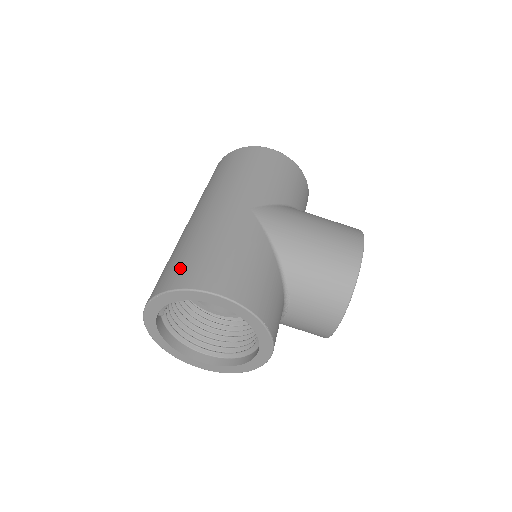
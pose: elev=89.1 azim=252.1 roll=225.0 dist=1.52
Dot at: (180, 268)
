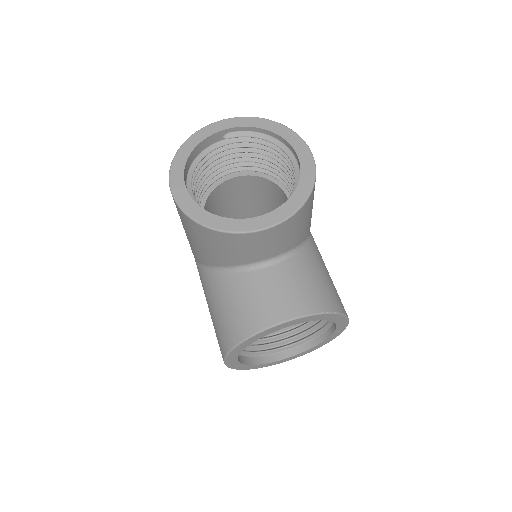
Dot at: occluded
